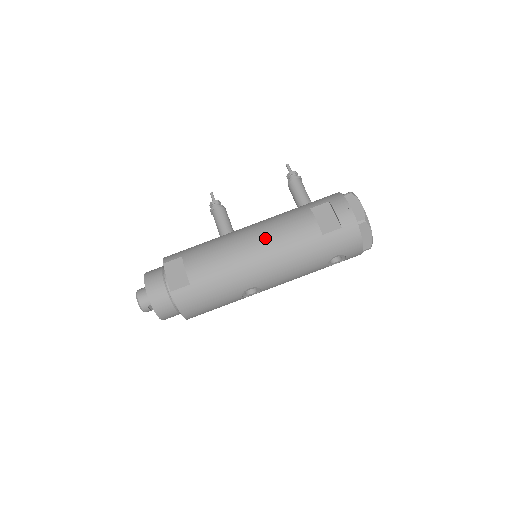
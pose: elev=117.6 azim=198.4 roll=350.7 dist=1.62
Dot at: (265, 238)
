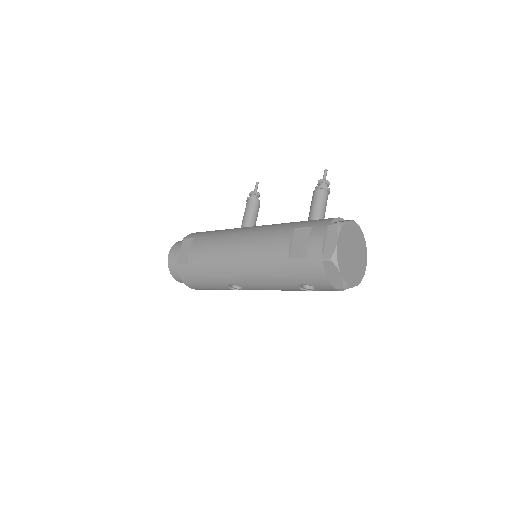
Dot at: (246, 245)
